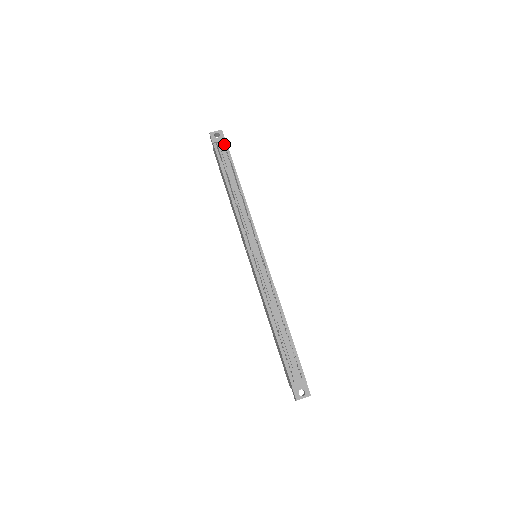
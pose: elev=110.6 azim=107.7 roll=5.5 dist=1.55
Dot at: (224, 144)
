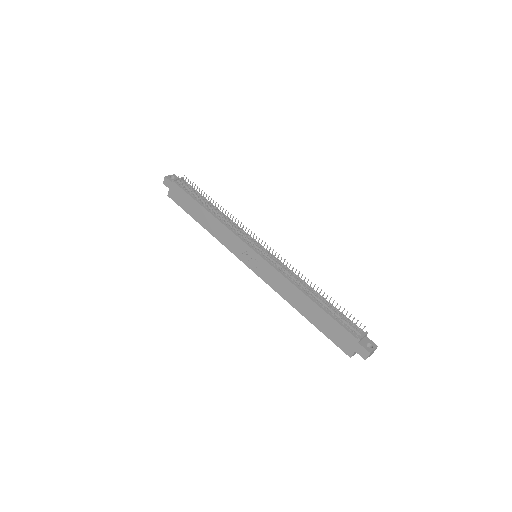
Dot at: (185, 179)
